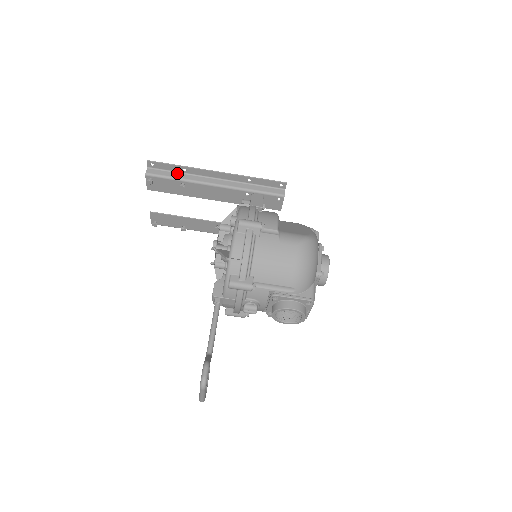
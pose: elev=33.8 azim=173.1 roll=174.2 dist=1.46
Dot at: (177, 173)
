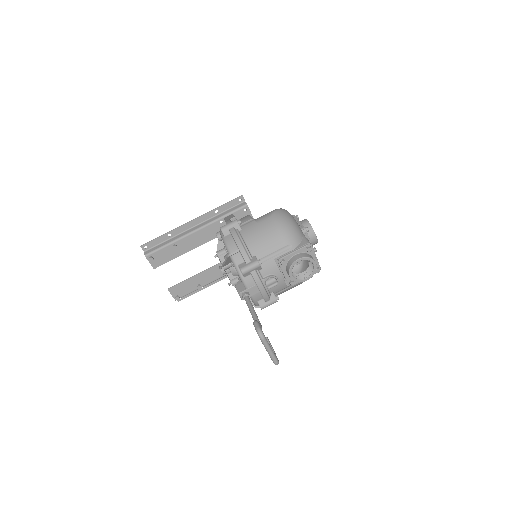
Dot at: (166, 241)
